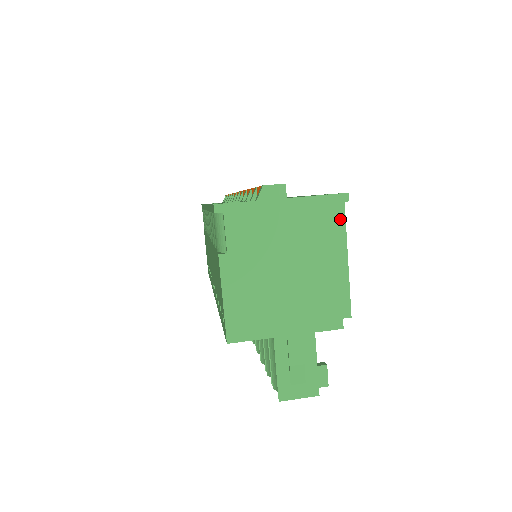
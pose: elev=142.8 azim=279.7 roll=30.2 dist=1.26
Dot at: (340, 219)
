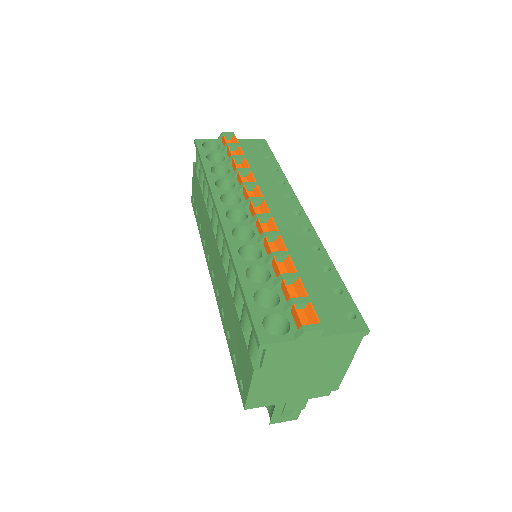
Dot at: (355, 345)
